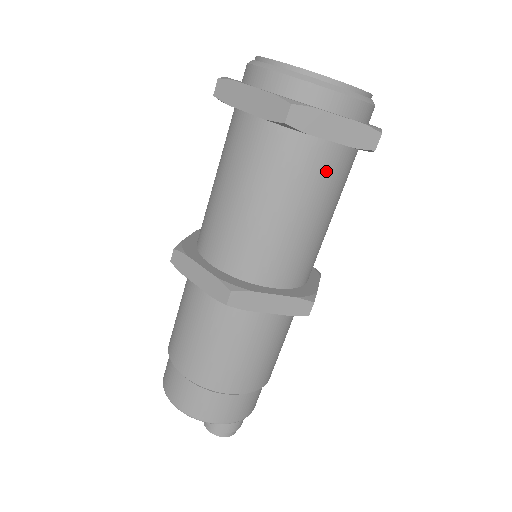
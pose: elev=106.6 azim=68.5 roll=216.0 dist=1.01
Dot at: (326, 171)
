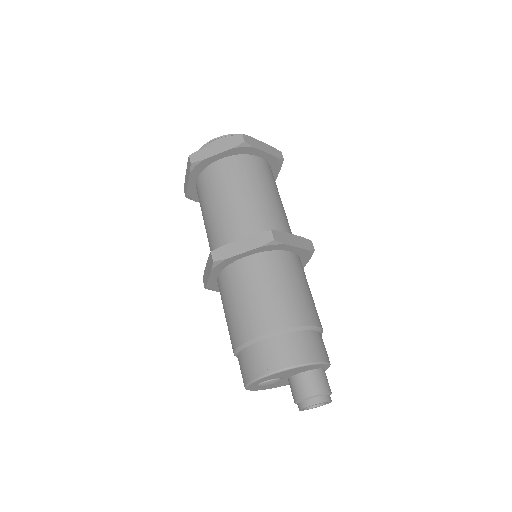
Dot at: (269, 174)
